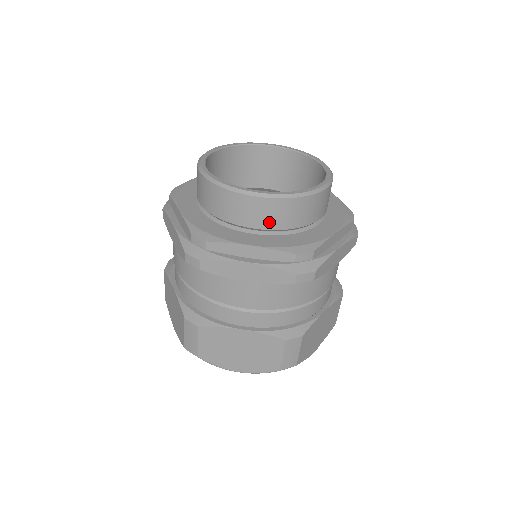
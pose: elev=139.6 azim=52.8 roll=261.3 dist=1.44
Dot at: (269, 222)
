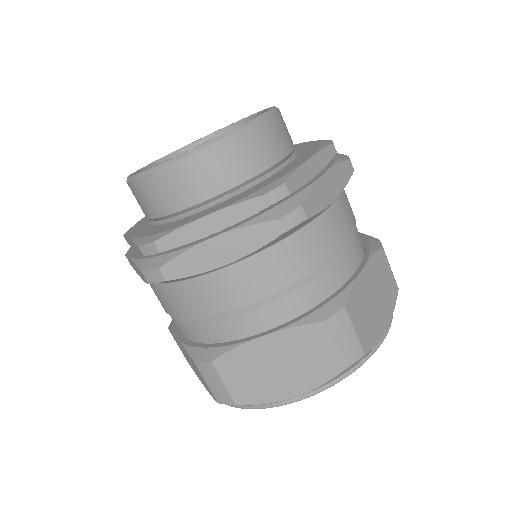
Dot at: (217, 182)
